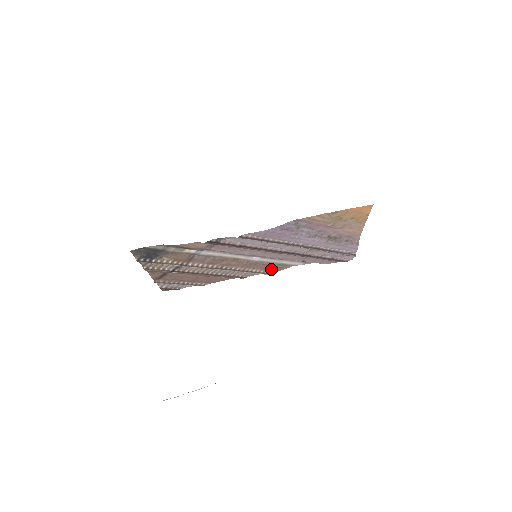
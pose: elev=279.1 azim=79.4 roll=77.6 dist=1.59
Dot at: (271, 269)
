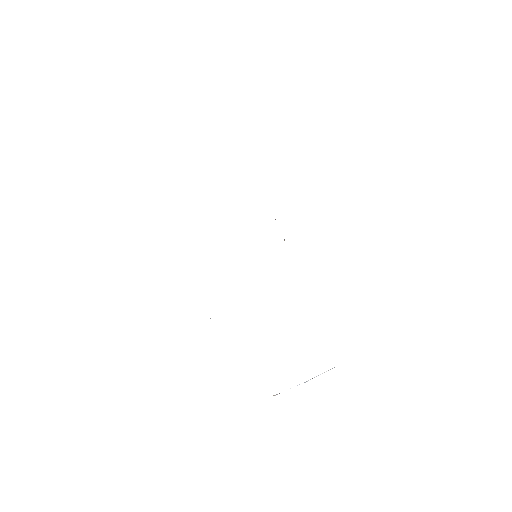
Dot at: occluded
